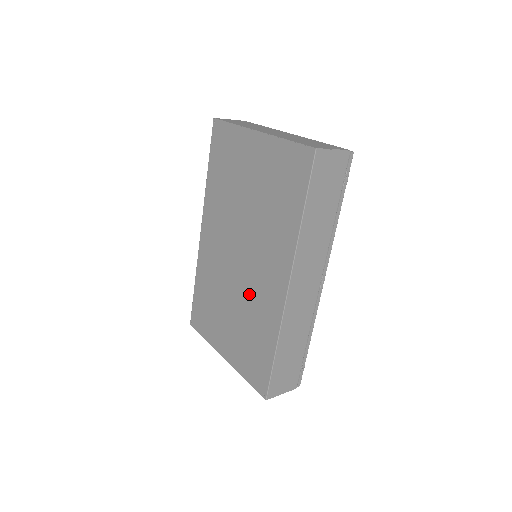
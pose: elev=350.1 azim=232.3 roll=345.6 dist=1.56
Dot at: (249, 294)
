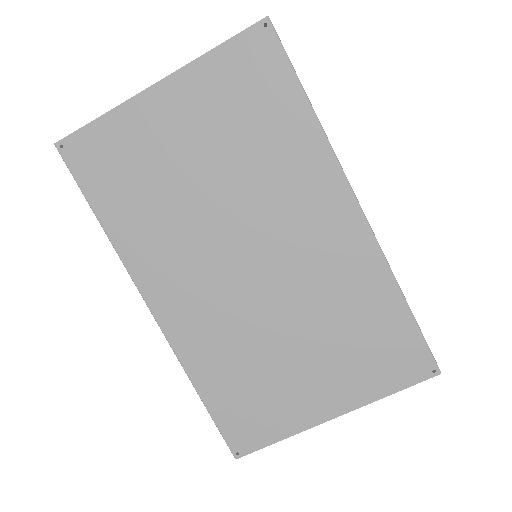
Dot at: (307, 284)
